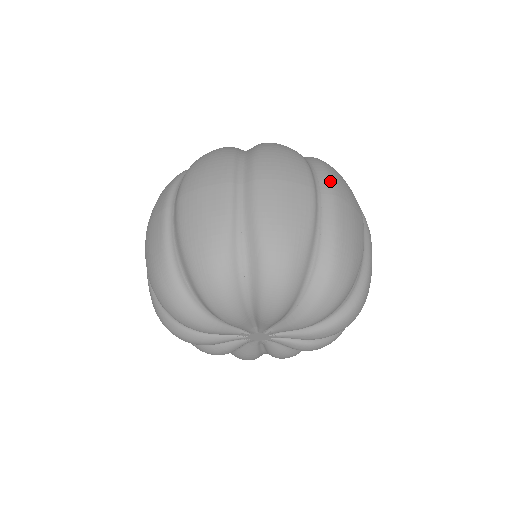
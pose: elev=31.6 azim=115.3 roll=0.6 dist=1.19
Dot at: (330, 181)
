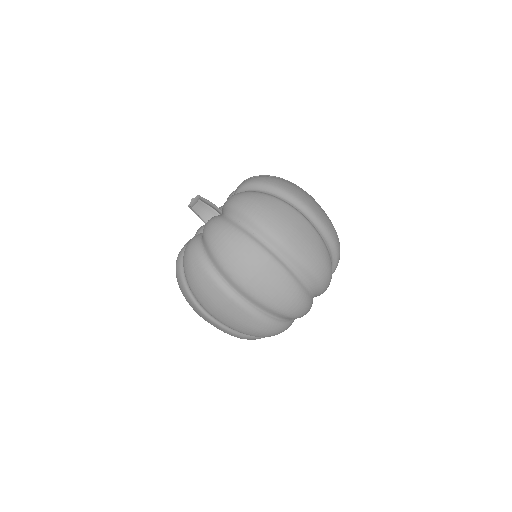
Dot at: (231, 278)
